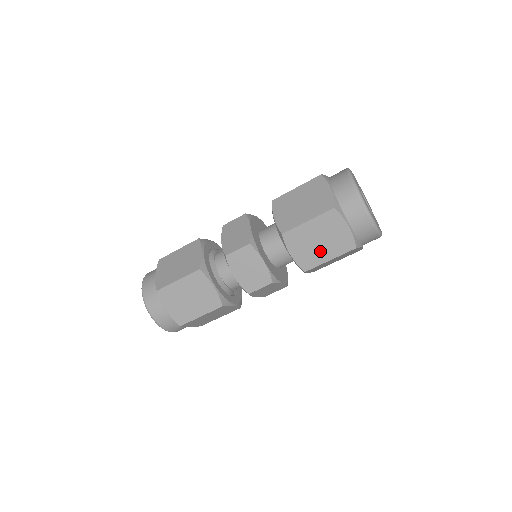
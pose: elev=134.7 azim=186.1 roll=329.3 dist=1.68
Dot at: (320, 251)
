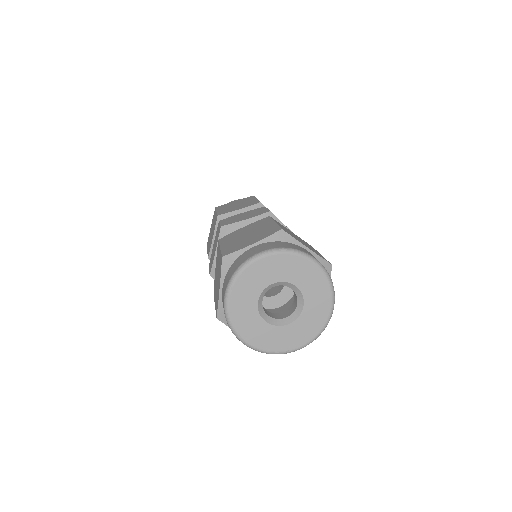
Dot at: occluded
